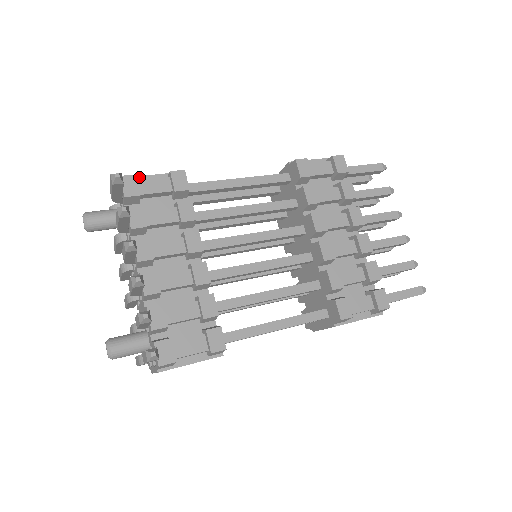
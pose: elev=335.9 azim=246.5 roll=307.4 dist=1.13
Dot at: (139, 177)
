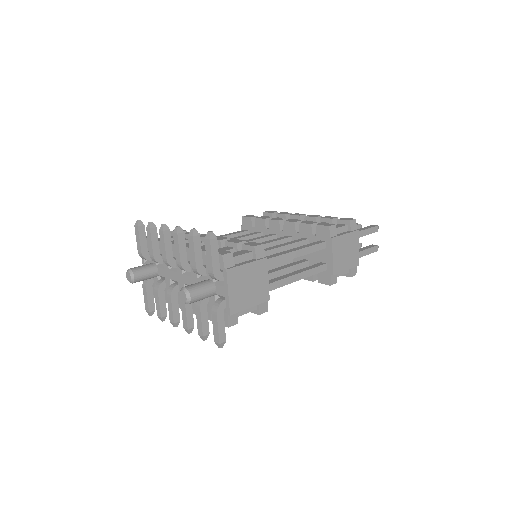
Dot at: occluded
